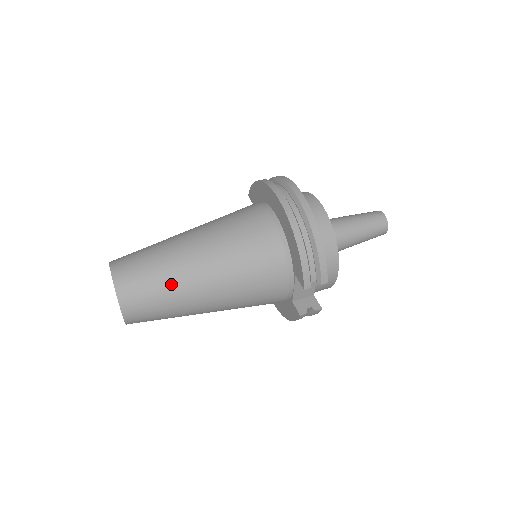
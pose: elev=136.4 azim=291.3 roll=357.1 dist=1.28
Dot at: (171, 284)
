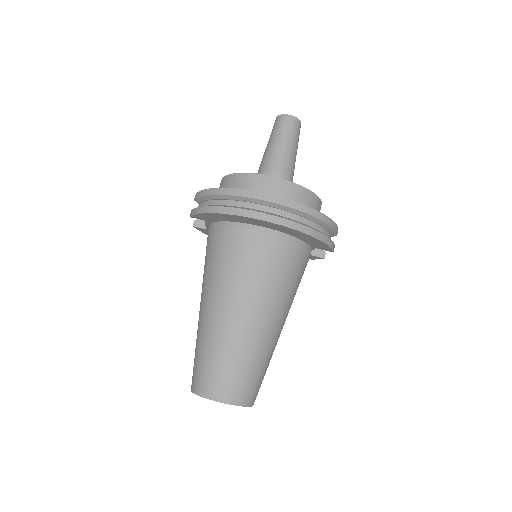
Dot at: (264, 356)
